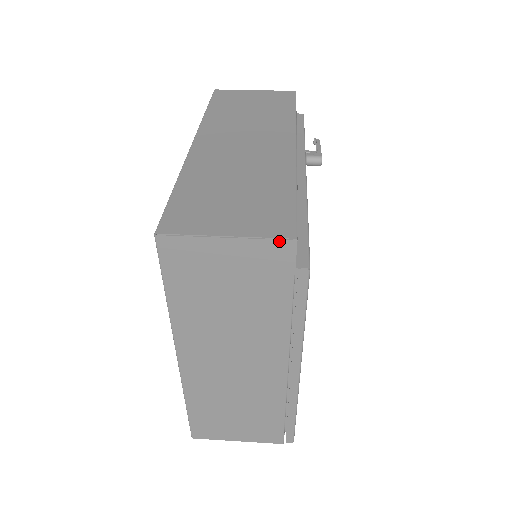
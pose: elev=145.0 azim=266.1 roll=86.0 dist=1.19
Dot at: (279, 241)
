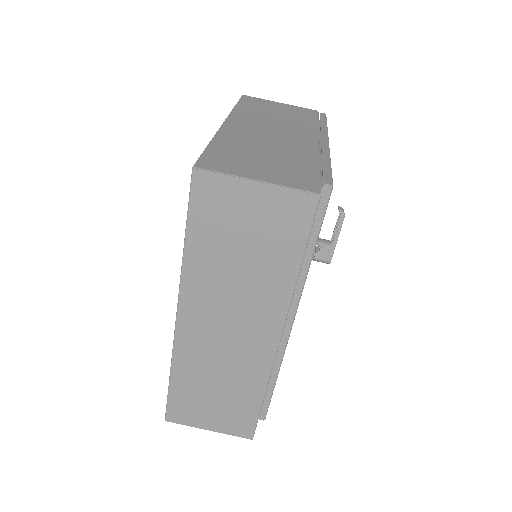
Dot at: (242, 436)
